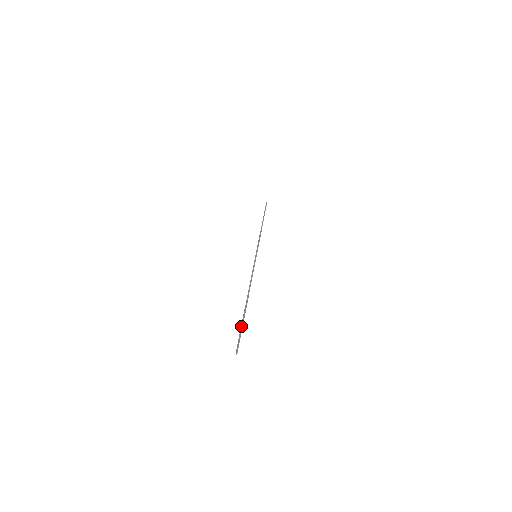
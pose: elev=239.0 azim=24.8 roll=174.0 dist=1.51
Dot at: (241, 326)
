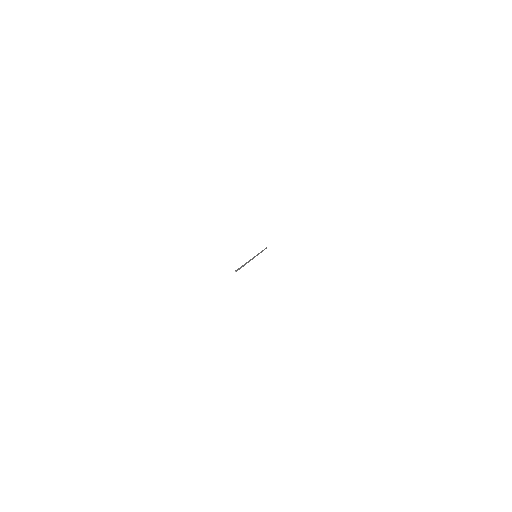
Dot at: (242, 266)
